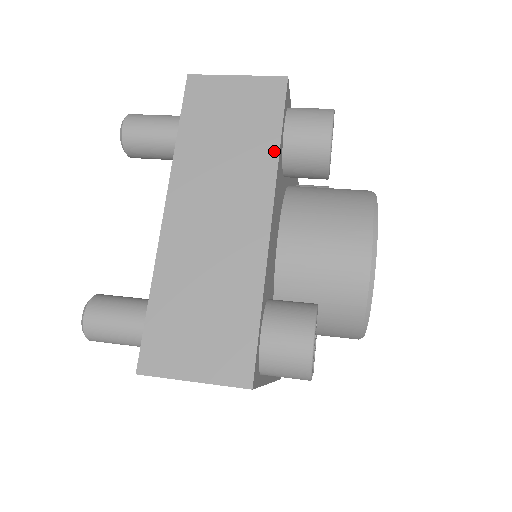
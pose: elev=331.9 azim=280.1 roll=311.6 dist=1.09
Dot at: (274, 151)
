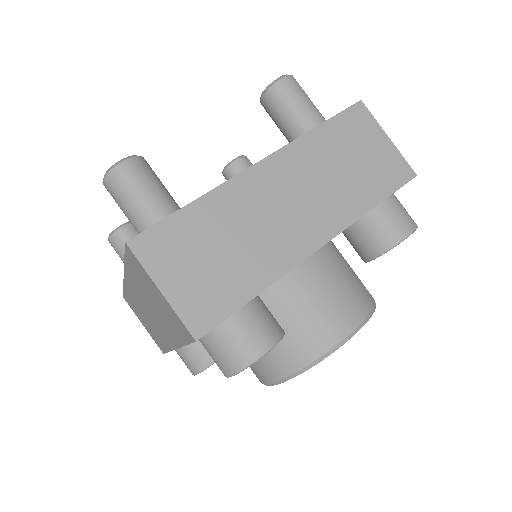
Dot at: (180, 342)
